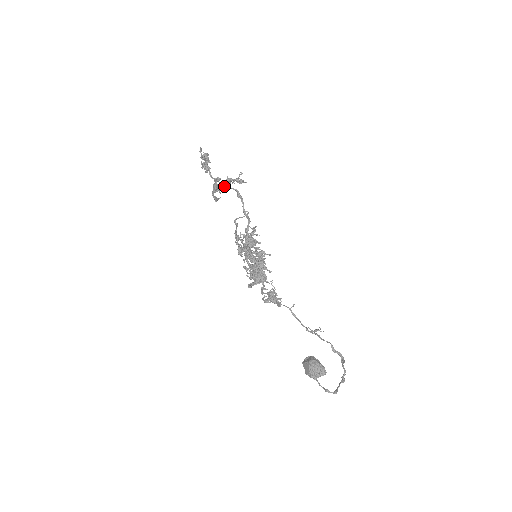
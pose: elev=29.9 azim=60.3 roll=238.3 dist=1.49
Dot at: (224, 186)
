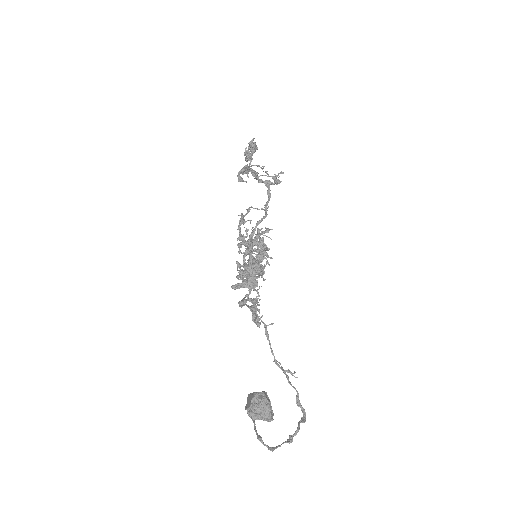
Dot at: (258, 178)
